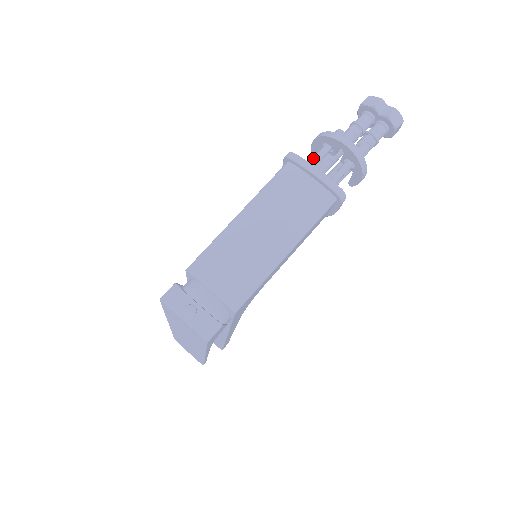
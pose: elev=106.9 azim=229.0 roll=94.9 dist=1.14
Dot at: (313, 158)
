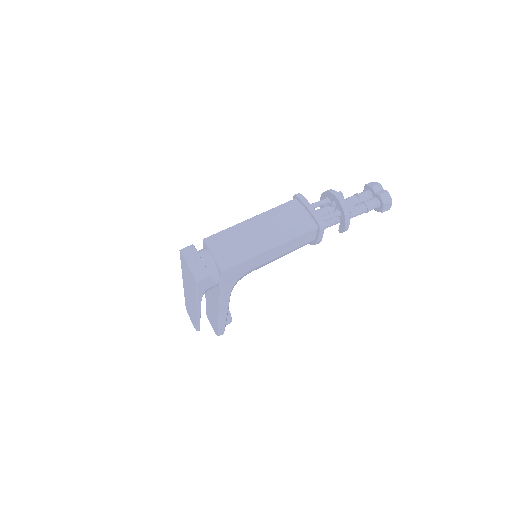
Dot at: occluded
